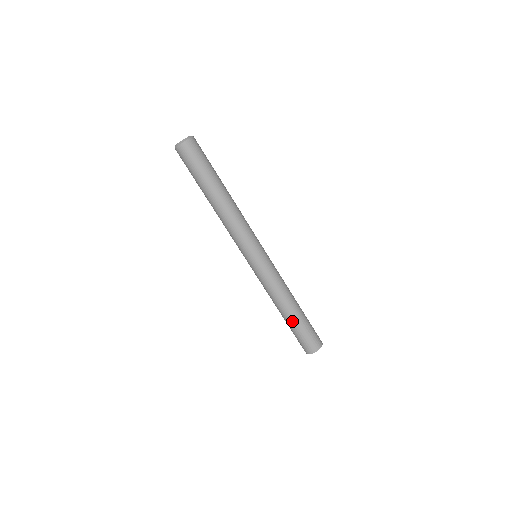
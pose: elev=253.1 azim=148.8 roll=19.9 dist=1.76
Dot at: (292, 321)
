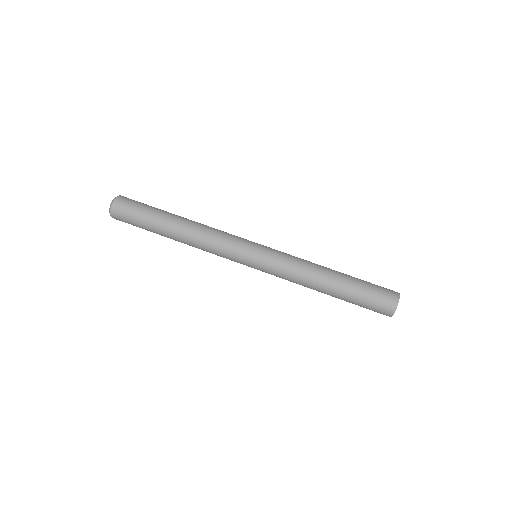
Dot at: (346, 281)
